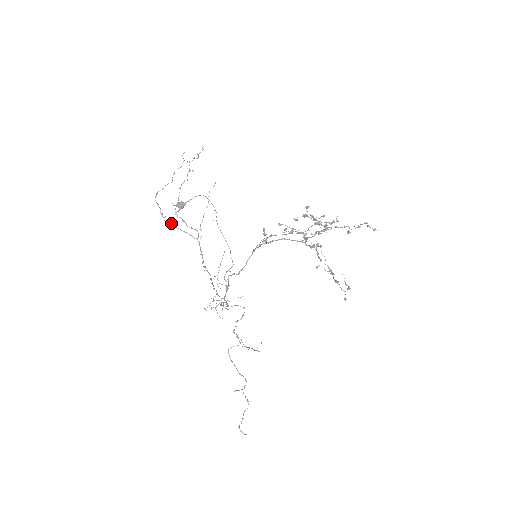
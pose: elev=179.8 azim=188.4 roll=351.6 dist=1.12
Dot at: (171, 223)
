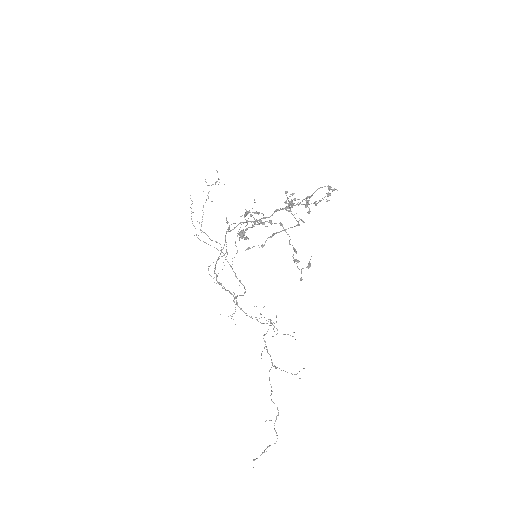
Dot at: occluded
